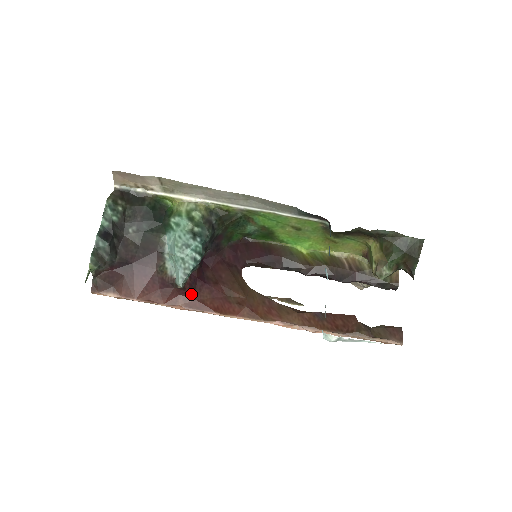
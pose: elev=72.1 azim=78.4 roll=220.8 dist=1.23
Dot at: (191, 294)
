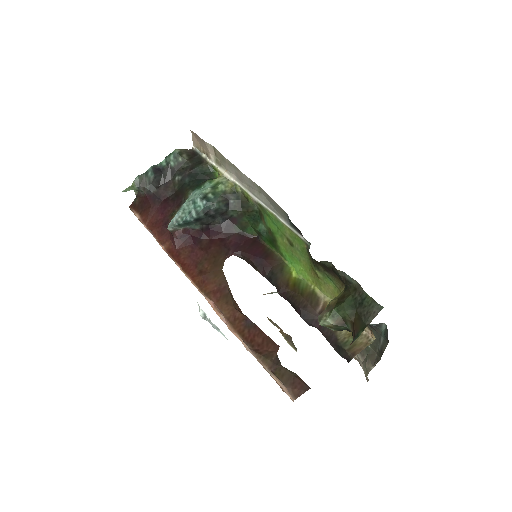
Dot at: (176, 242)
